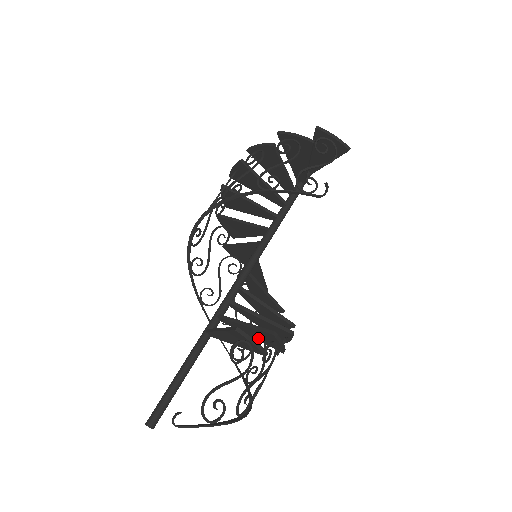
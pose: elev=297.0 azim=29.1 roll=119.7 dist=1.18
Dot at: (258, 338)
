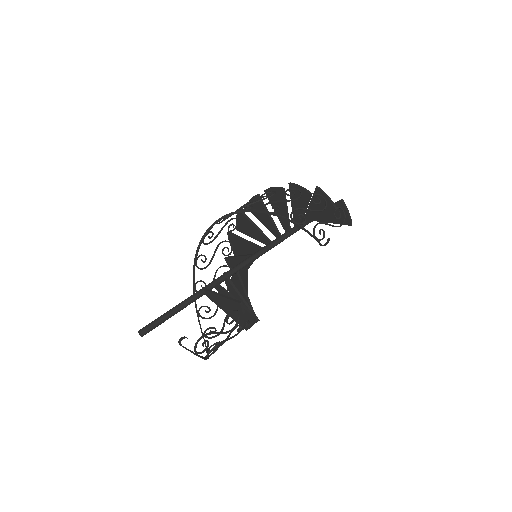
Dot at: occluded
